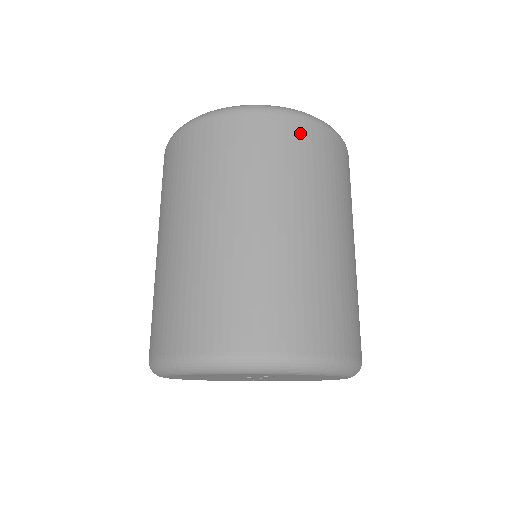
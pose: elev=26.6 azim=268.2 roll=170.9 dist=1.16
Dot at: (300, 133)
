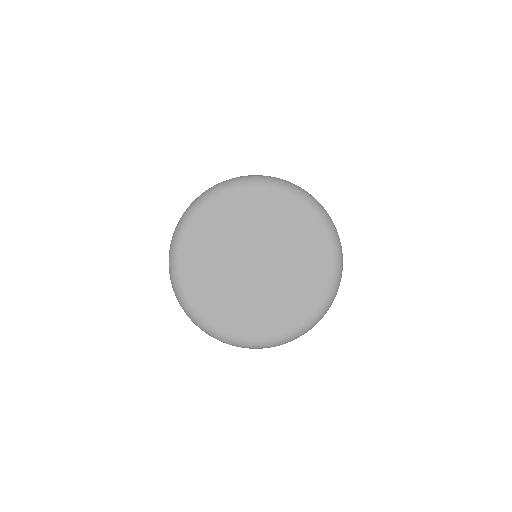
Dot at: occluded
